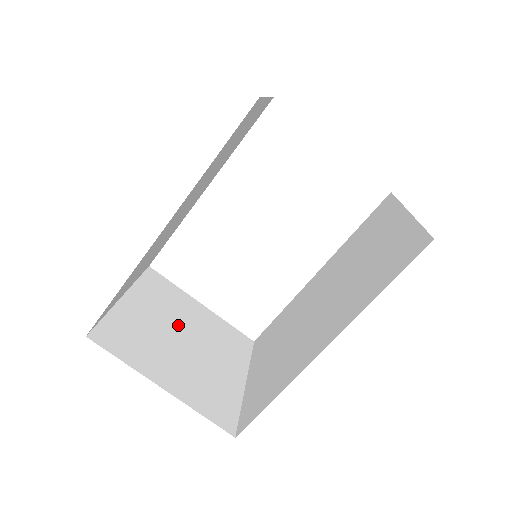
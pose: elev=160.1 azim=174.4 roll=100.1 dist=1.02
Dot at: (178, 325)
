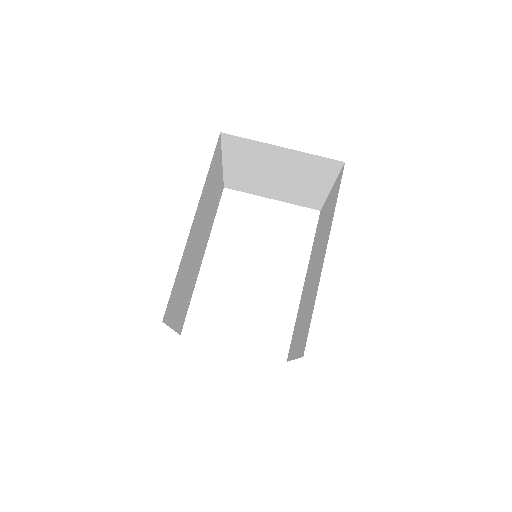
Dot at: occluded
